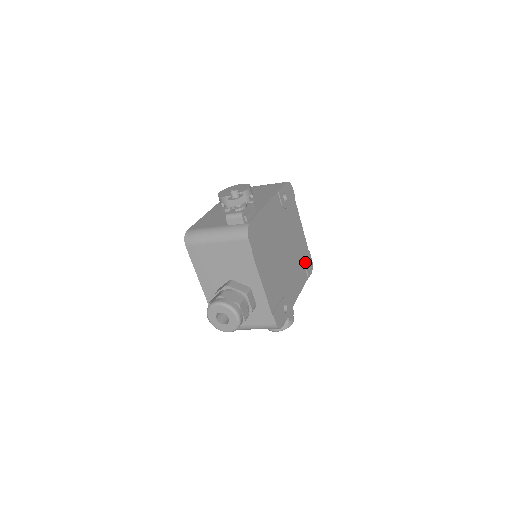
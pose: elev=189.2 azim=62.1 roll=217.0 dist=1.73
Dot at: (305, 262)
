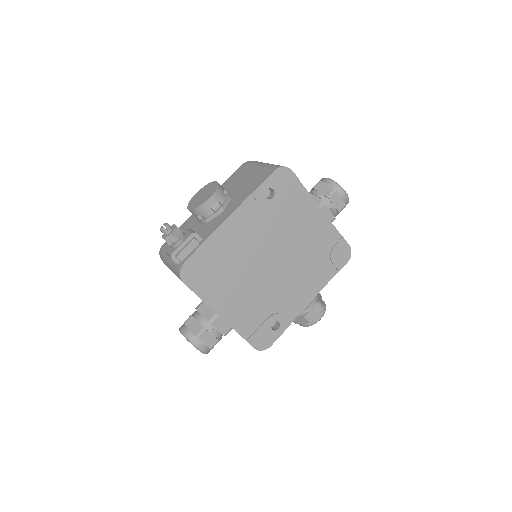
Dot at: (330, 254)
